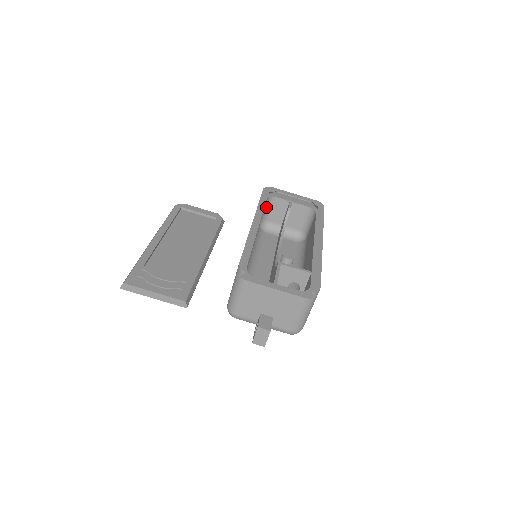
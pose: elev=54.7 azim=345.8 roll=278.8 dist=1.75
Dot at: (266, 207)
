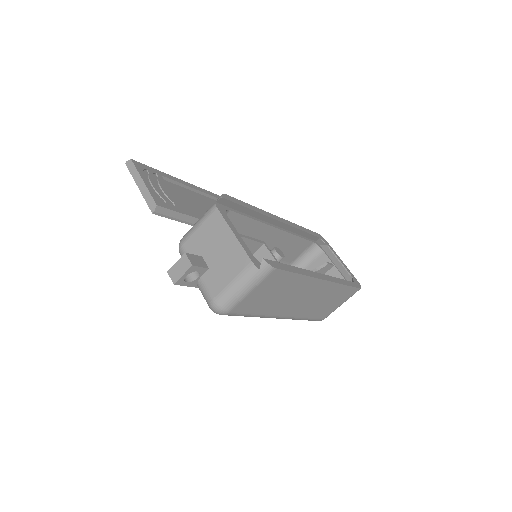
Dot at: (308, 253)
